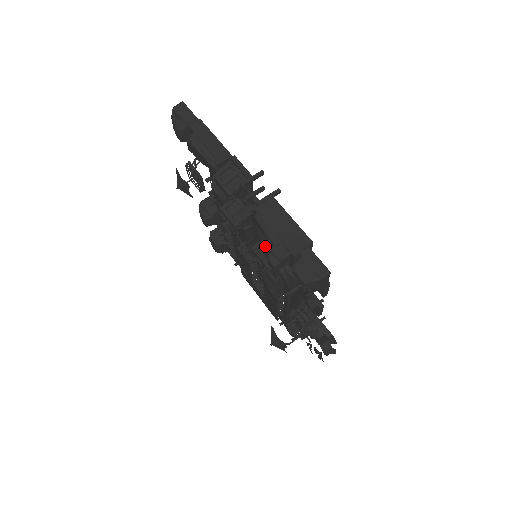
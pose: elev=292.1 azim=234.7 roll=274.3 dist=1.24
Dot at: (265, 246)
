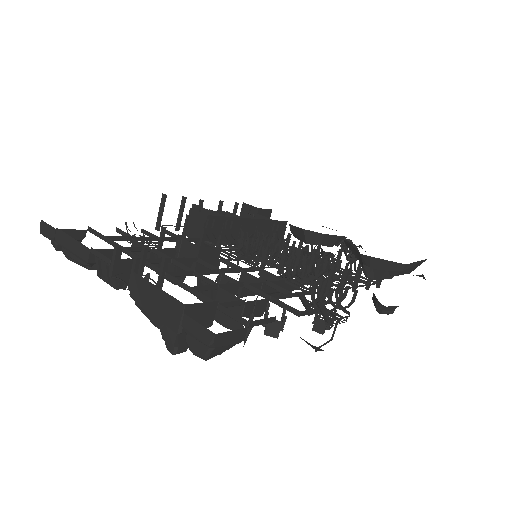
Dot at: occluded
